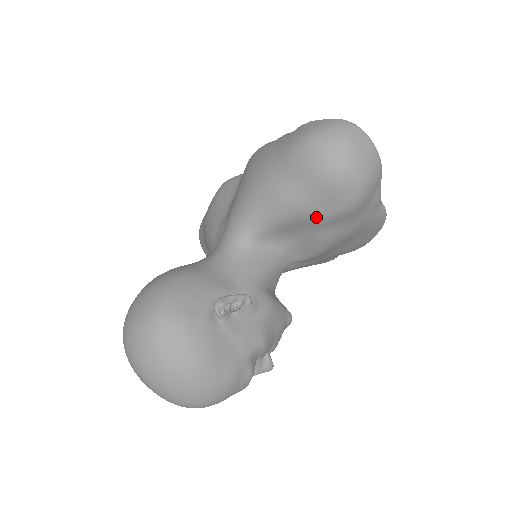
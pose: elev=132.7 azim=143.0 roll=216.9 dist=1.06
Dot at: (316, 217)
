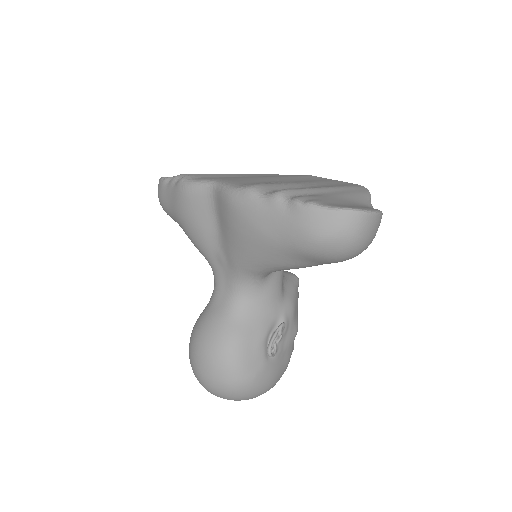
Dot at: occluded
